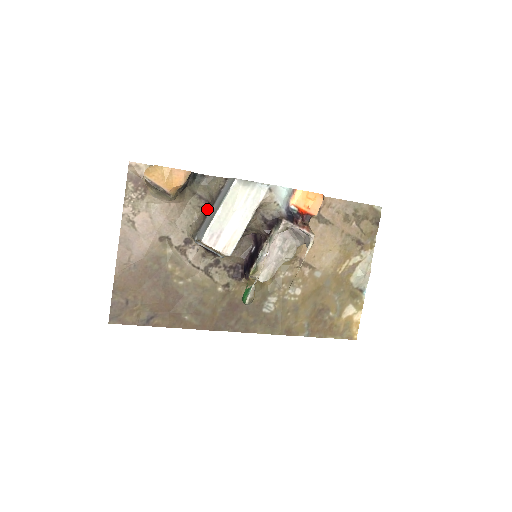
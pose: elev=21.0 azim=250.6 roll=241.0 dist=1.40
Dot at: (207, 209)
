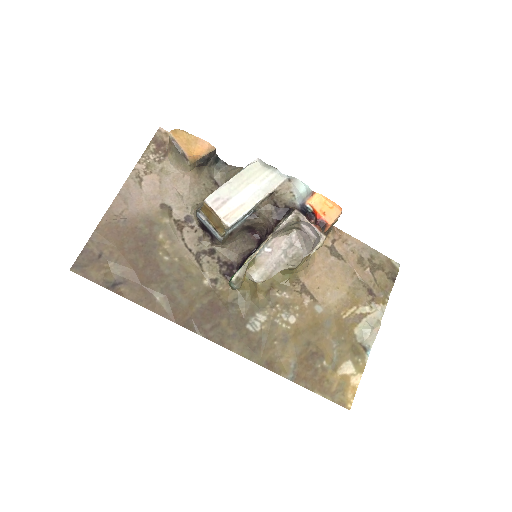
Dot at: occluded
